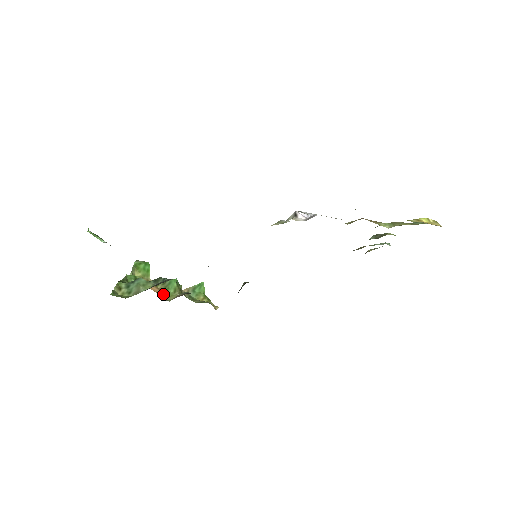
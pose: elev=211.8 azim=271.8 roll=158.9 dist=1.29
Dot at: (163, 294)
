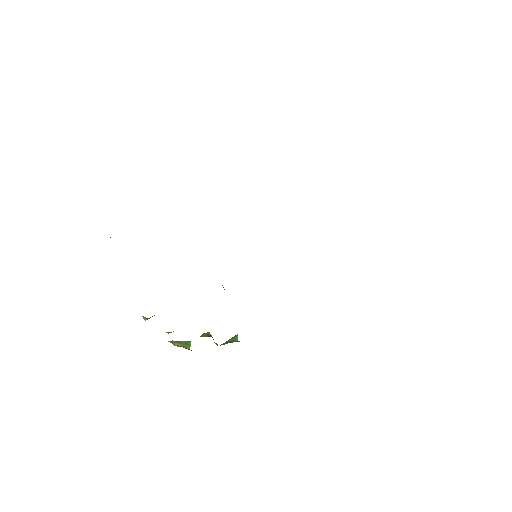
Dot at: occluded
